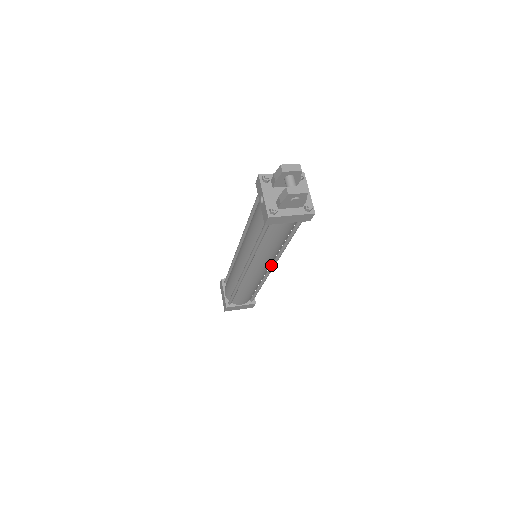
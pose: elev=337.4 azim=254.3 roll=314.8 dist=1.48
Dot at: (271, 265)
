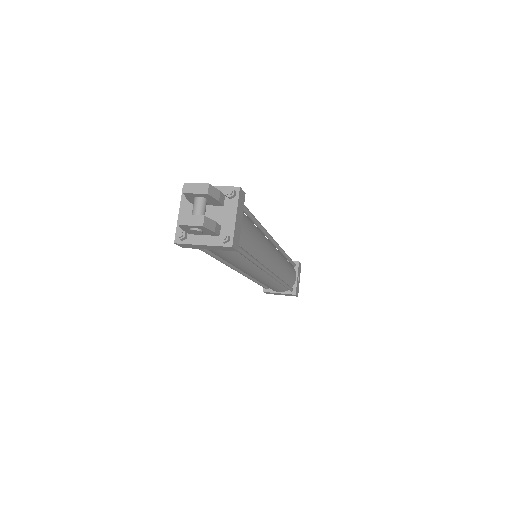
Dot at: occluded
